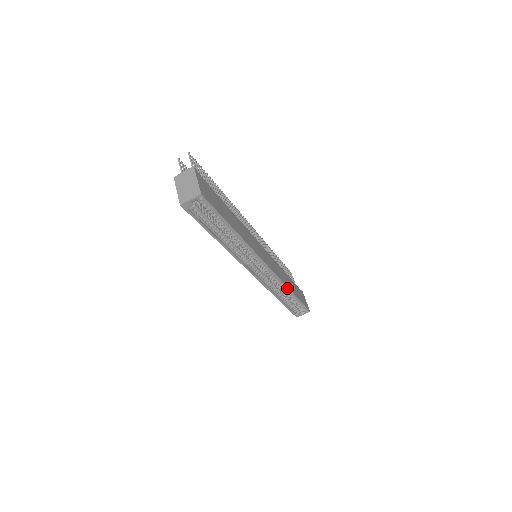
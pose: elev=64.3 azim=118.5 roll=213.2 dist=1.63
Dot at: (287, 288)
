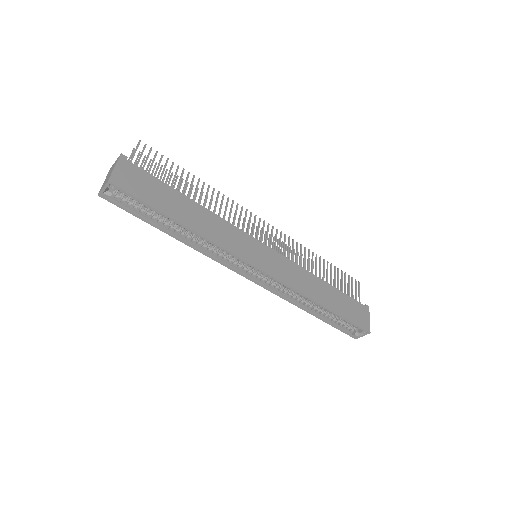
Dot at: (308, 298)
